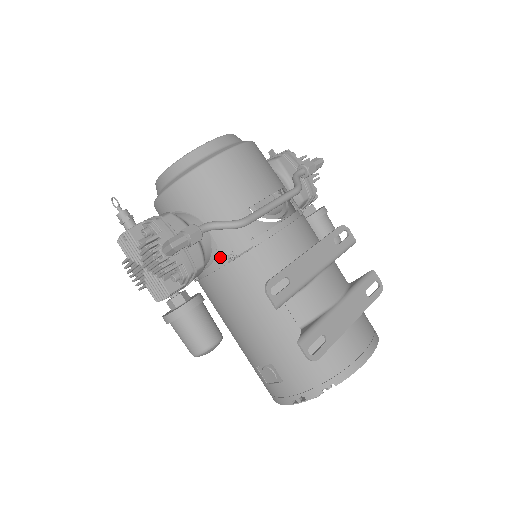
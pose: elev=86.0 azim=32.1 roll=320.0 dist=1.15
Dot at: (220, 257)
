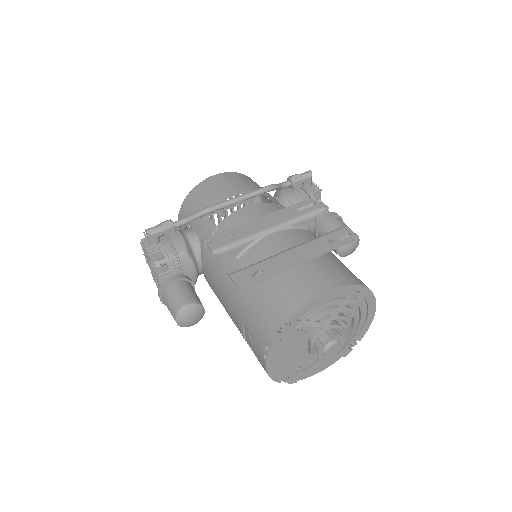
Dot at: (203, 247)
